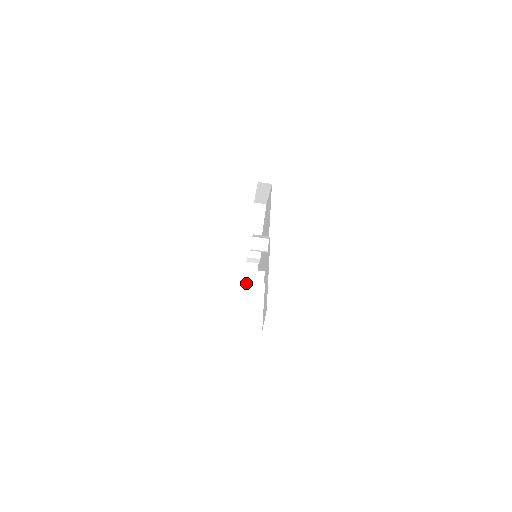
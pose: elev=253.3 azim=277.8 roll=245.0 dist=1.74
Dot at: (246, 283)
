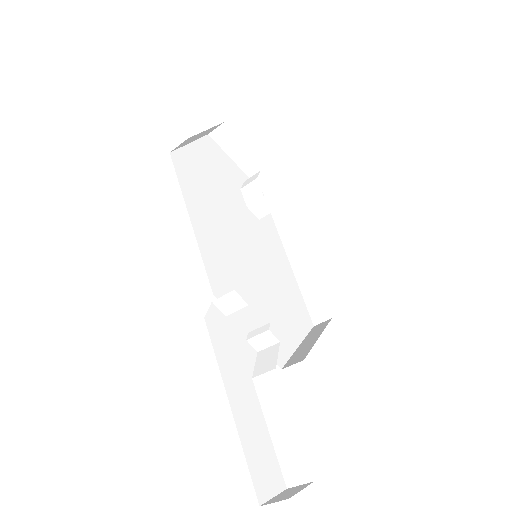
Dot at: (286, 244)
